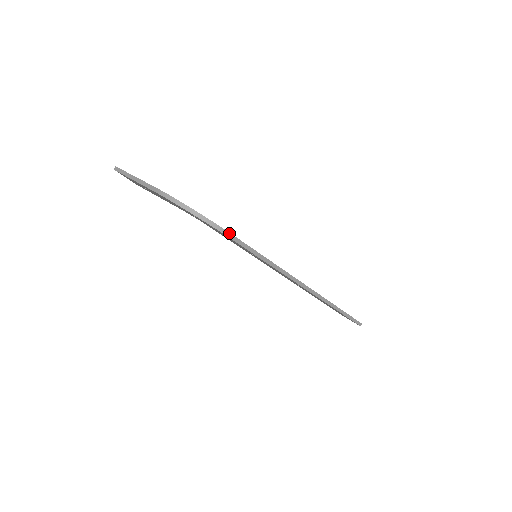
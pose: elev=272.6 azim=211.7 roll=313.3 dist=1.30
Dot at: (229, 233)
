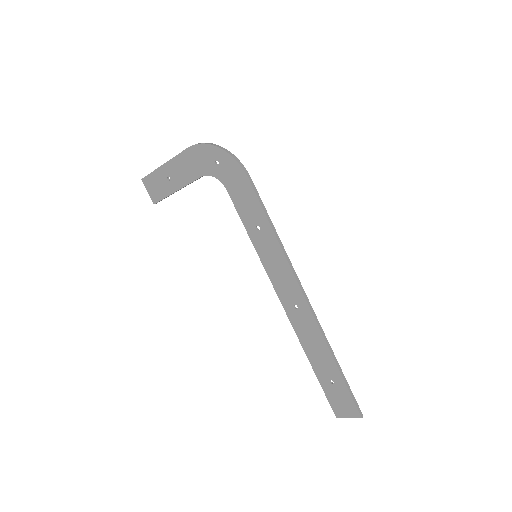
Dot at: (247, 172)
